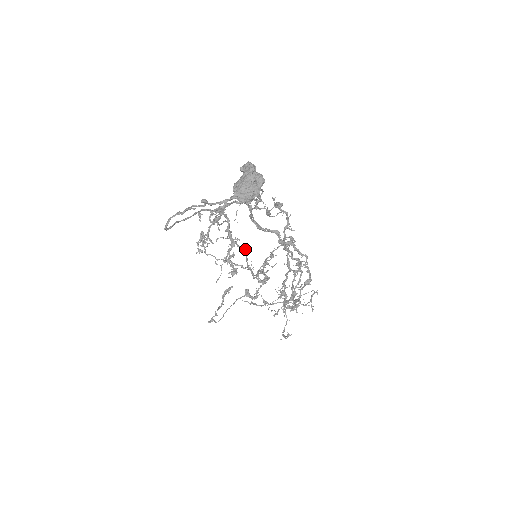
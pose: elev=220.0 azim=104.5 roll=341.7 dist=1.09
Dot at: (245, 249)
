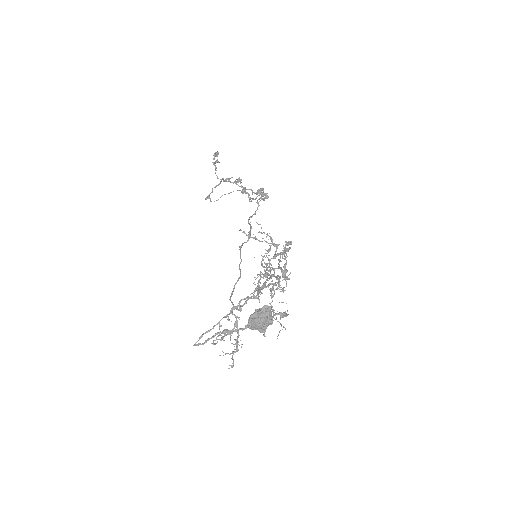
Dot at: (250, 234)
